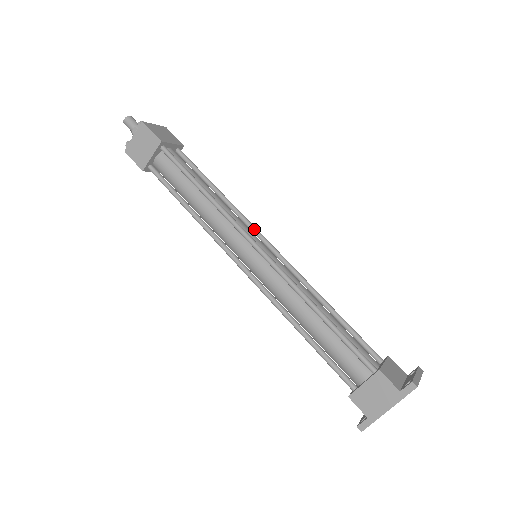
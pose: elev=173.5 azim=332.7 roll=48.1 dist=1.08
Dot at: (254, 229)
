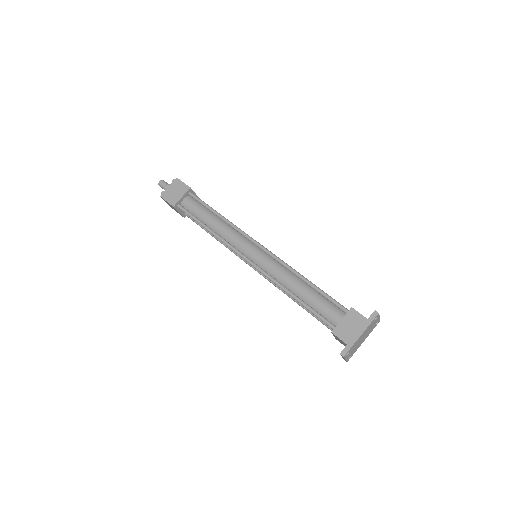
Dot at: occluded
